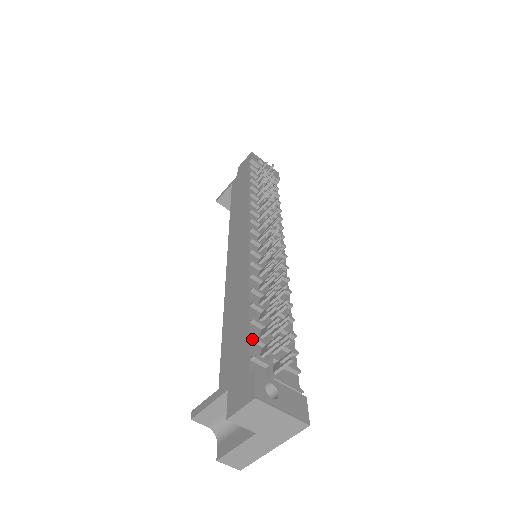
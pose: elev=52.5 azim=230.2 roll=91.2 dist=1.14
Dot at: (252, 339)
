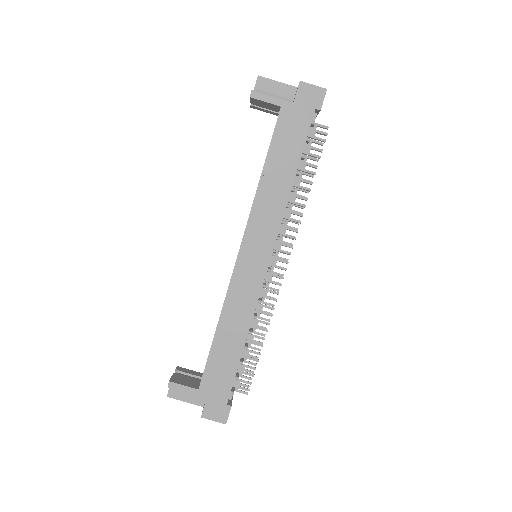
Dot at: (236, 379)
